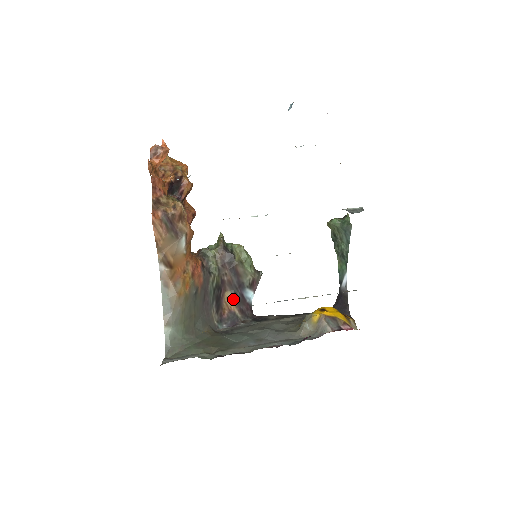
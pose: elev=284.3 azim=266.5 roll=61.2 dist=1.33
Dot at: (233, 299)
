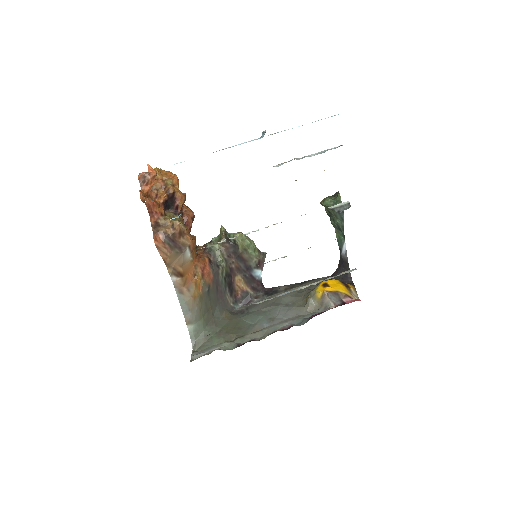
Dot at: (243, 281)
